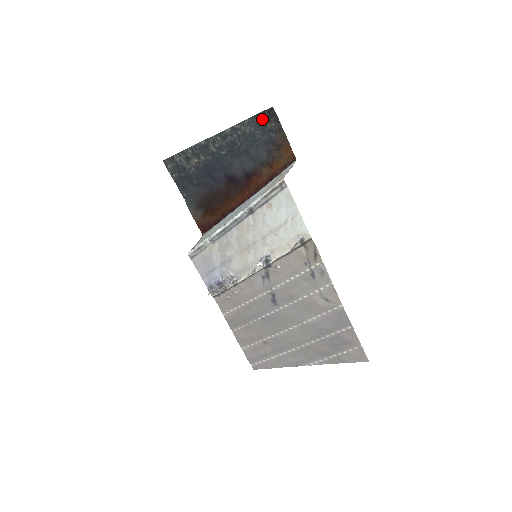
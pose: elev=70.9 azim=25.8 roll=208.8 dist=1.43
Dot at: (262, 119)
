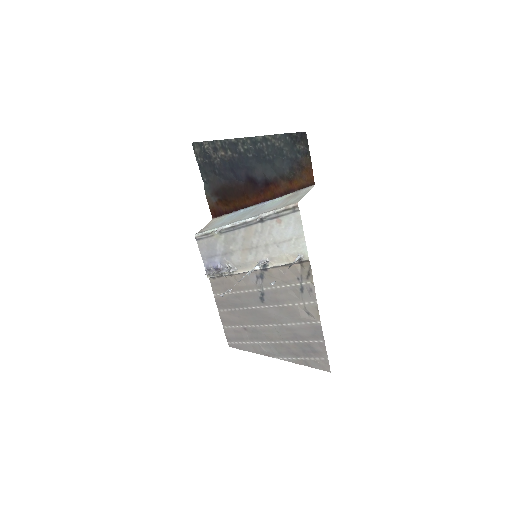
Dot at: (293, 139)
